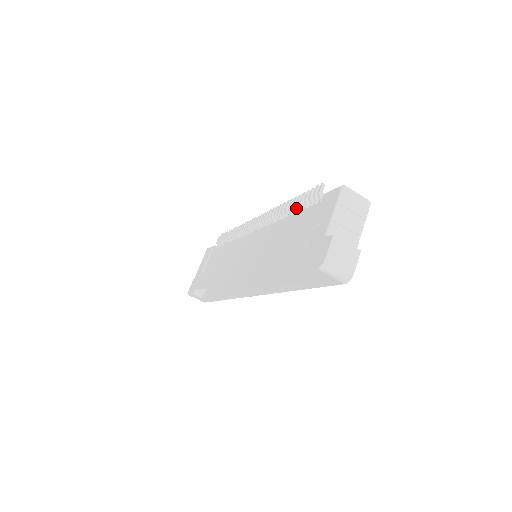
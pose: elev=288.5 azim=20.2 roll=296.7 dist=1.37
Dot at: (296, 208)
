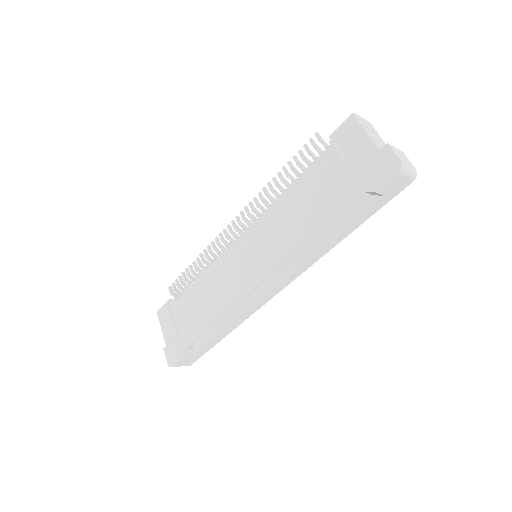
Dot at: (291, 175)
